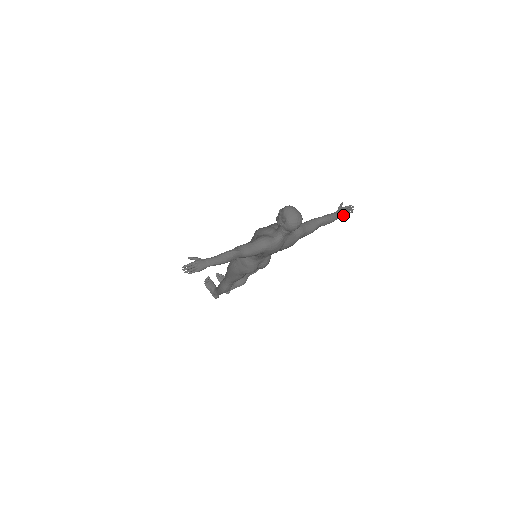
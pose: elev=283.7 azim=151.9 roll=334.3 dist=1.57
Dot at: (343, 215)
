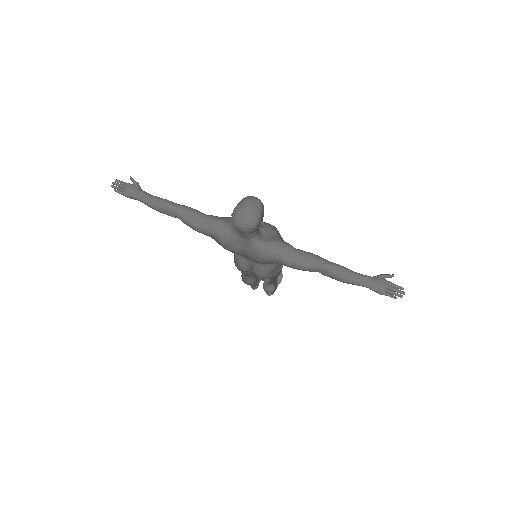
Dot at: (372, 288)
